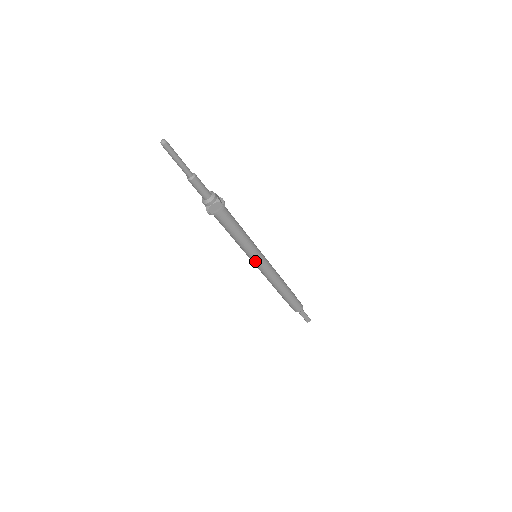
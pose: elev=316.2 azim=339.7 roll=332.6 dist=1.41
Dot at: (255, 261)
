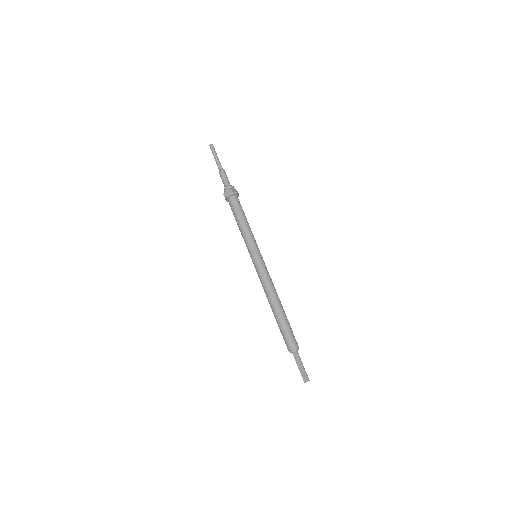
Dot at: (251, 257)
